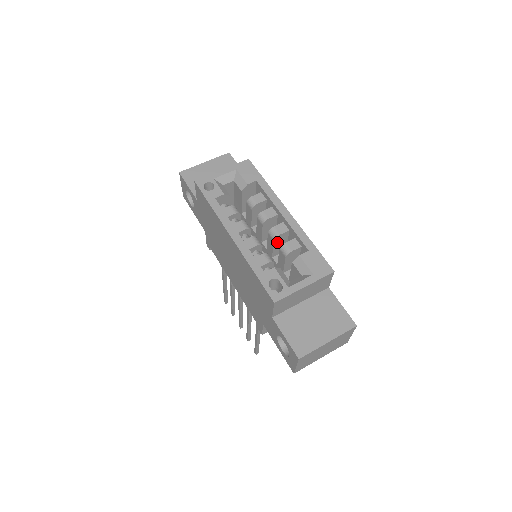
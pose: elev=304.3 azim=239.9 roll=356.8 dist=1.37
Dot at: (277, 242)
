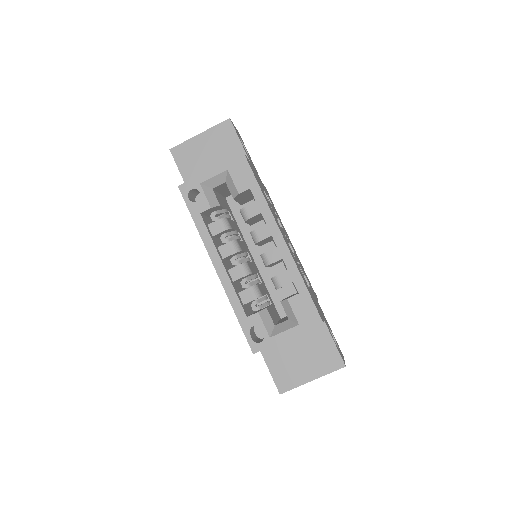
Dot at: (271, 264)
